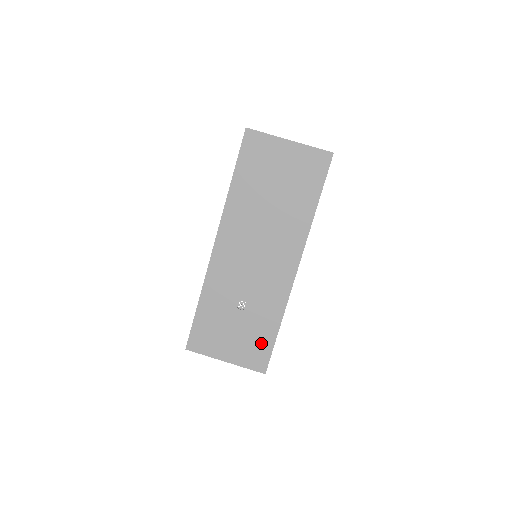
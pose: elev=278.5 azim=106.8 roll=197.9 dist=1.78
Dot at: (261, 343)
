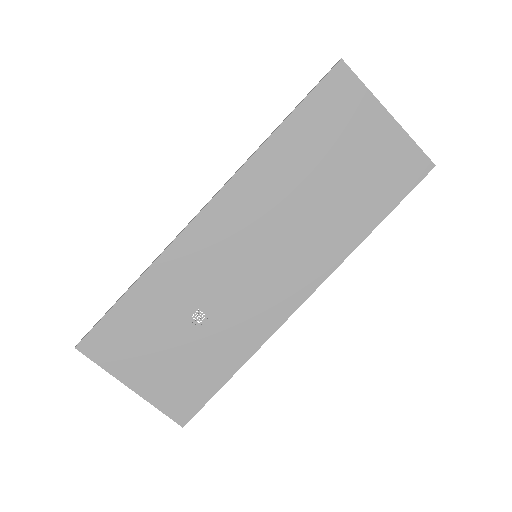
Dot at: (199, 382)
